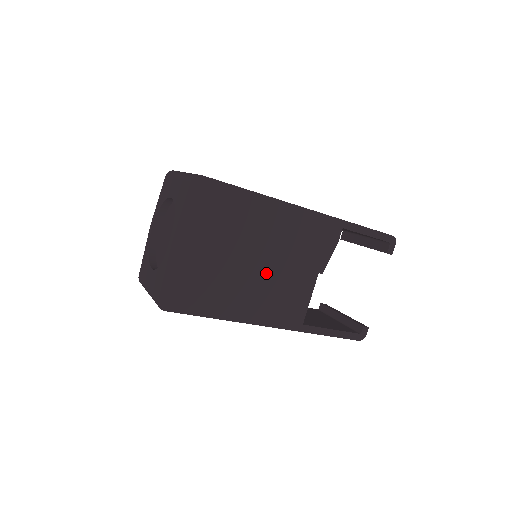
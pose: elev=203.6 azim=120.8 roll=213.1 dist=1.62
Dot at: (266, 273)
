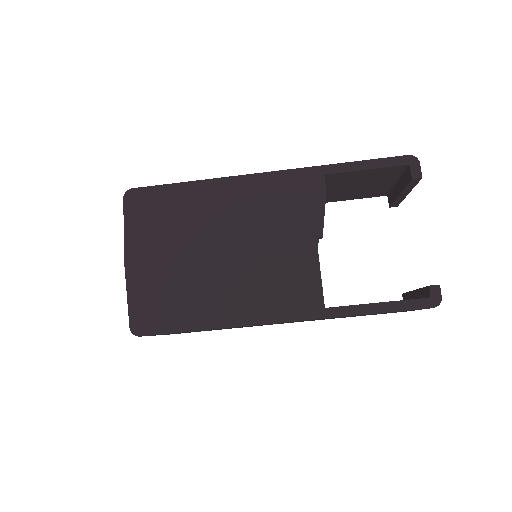
Dot at: (244, 260)
